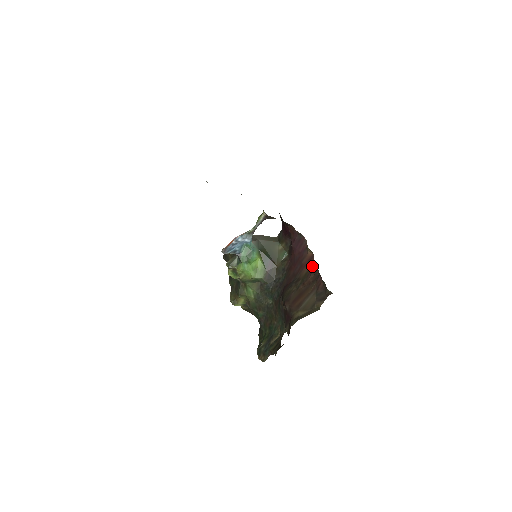
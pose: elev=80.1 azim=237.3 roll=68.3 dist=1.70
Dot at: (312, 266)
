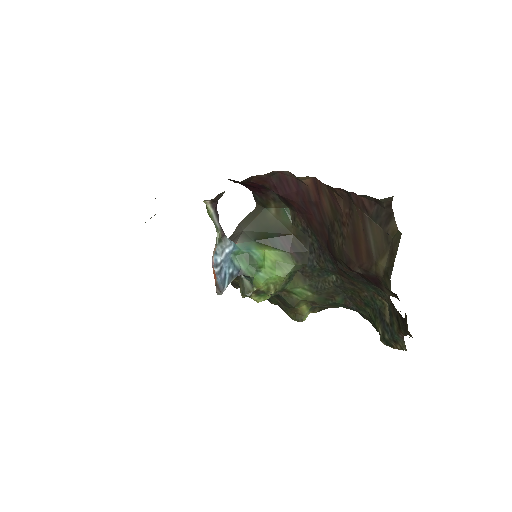
Dot at: (327, 192)
